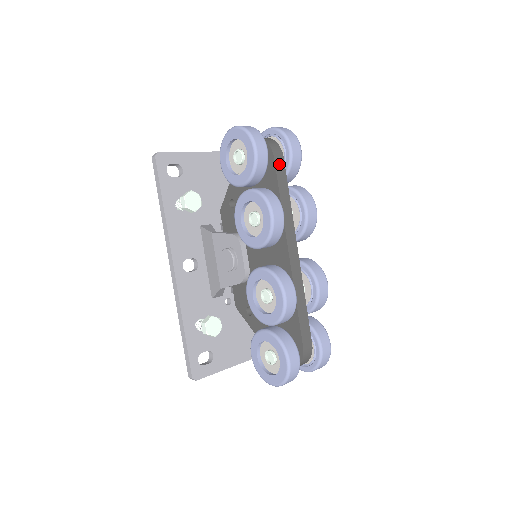
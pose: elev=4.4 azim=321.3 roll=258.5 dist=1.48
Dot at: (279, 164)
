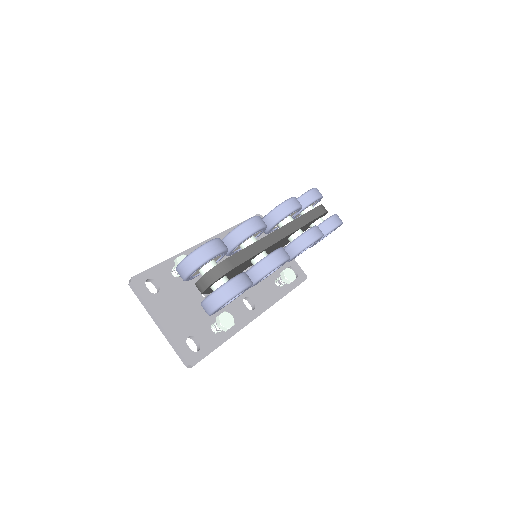
Dot at: (319, 210)
